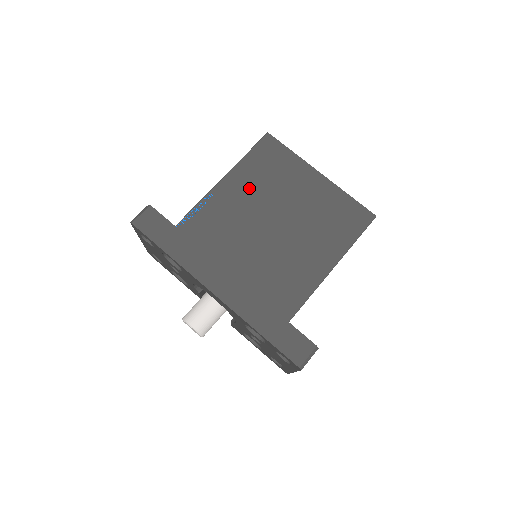
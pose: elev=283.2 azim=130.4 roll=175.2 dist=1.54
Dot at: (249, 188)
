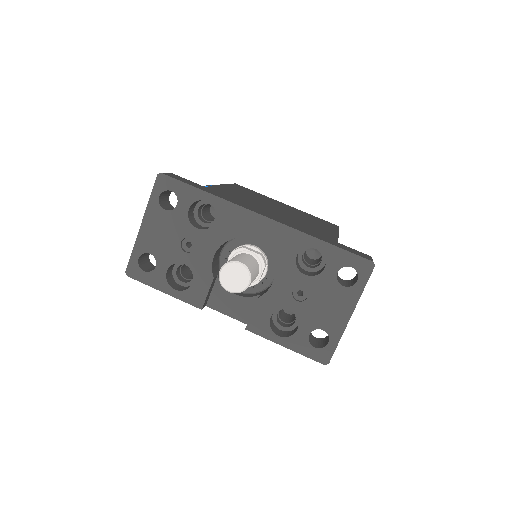
Dot at: (244, 193)
